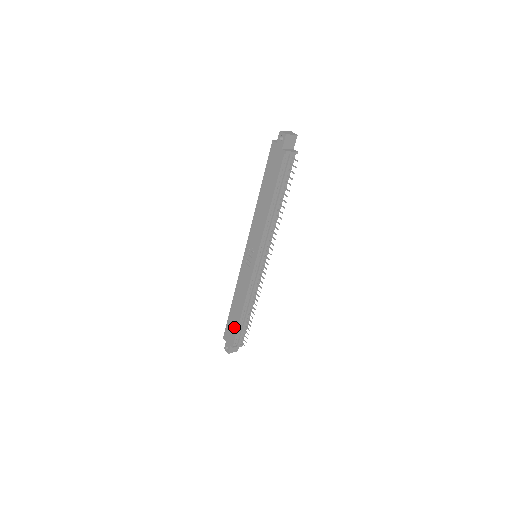
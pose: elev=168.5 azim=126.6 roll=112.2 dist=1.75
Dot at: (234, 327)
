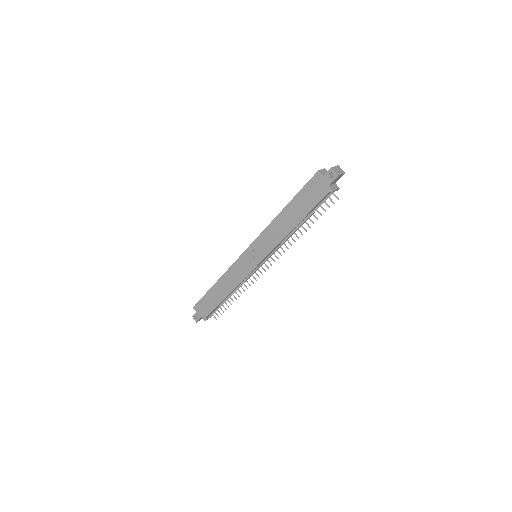
Dot at: (211, 305)
